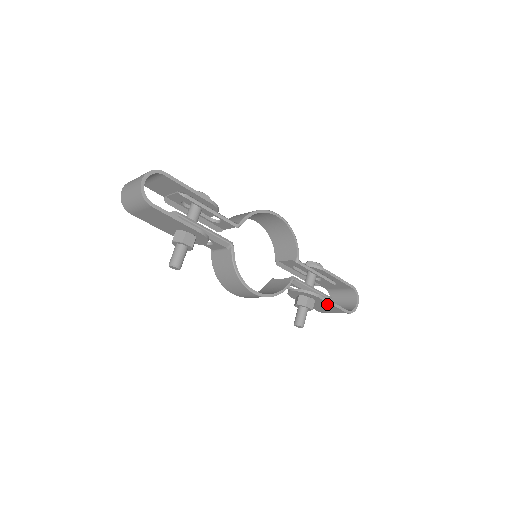
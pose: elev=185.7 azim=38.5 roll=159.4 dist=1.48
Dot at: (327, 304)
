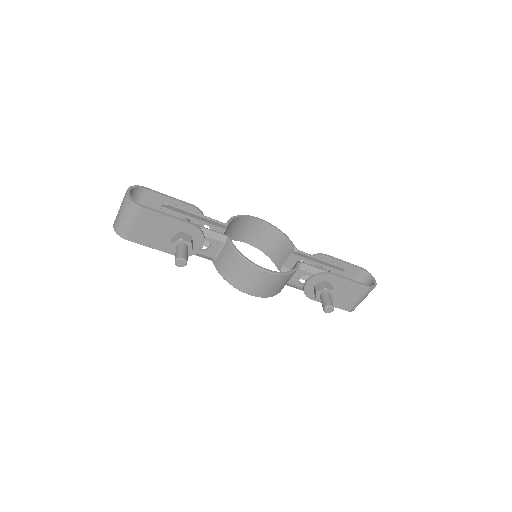
Dot at: (345, 284)
